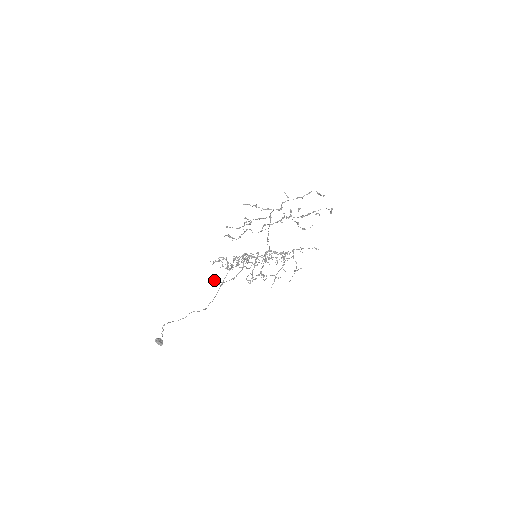
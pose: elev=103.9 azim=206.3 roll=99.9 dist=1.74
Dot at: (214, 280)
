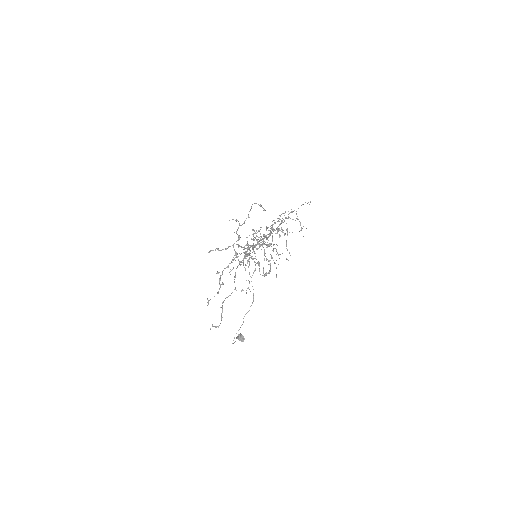
Dot at: occluded
